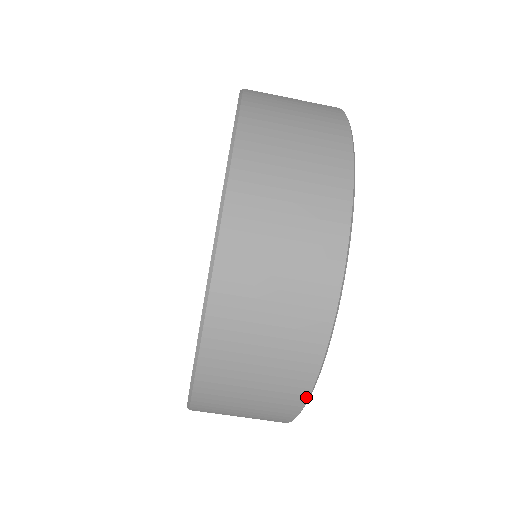
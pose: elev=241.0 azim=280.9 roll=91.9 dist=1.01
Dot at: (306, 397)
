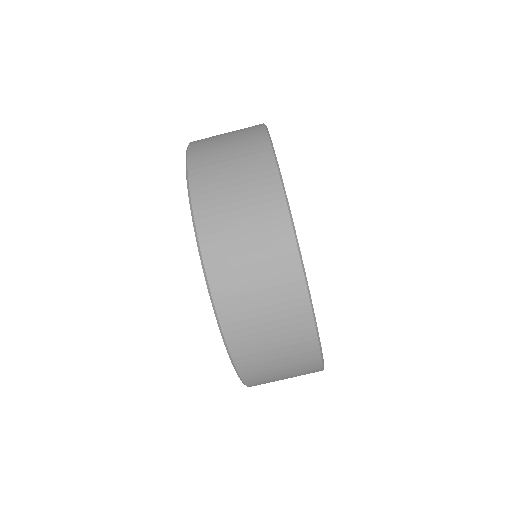
Dot at: (297, 254)
